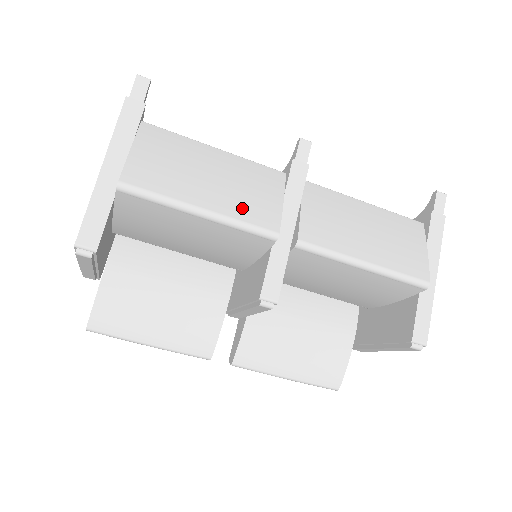
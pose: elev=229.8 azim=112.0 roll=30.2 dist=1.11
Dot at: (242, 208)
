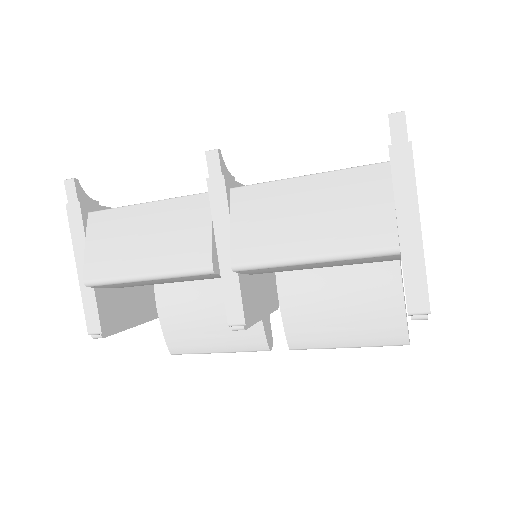
Dot at: (175, 257)
